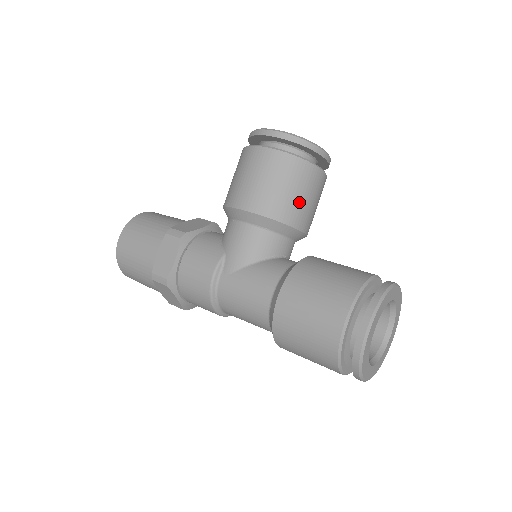
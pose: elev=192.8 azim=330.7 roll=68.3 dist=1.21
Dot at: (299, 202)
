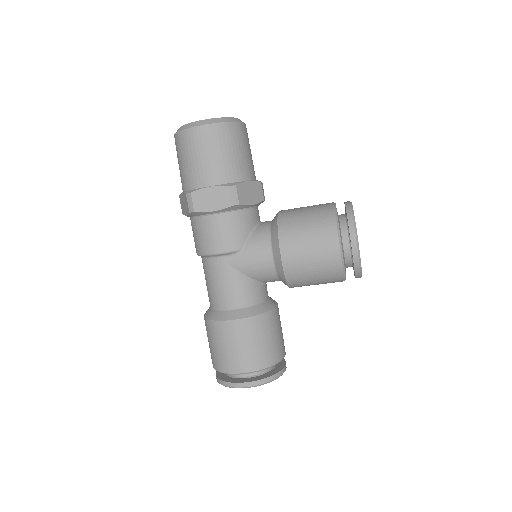
Dot at: (310, 284)
